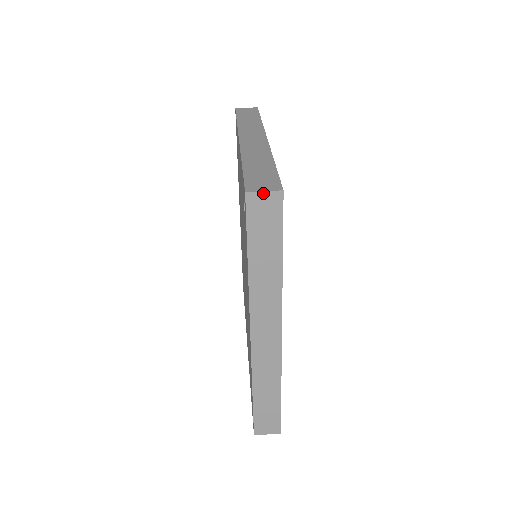
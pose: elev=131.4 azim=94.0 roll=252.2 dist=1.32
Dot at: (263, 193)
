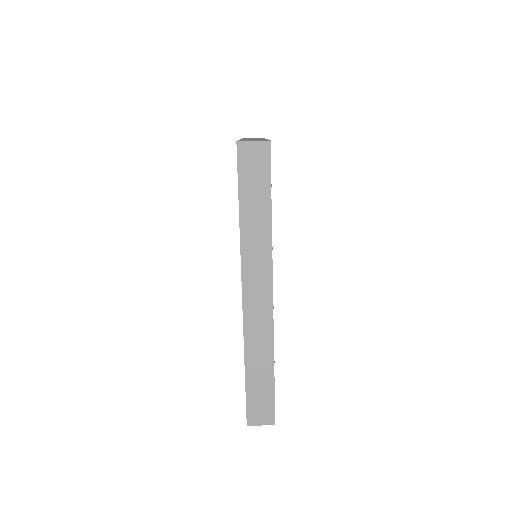
Dot at: (252, 143)
